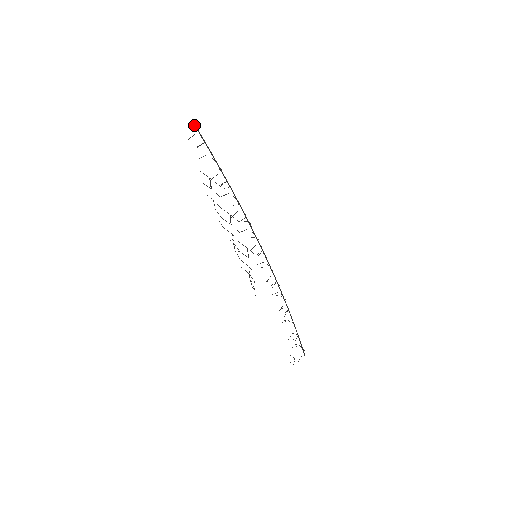
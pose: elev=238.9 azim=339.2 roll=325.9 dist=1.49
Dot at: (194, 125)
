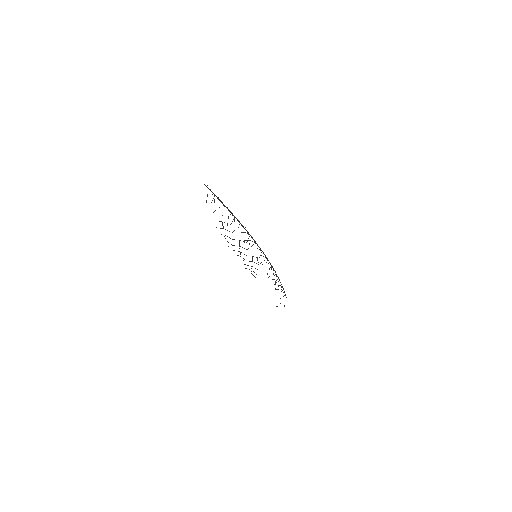
Dot at: (205, 185)
